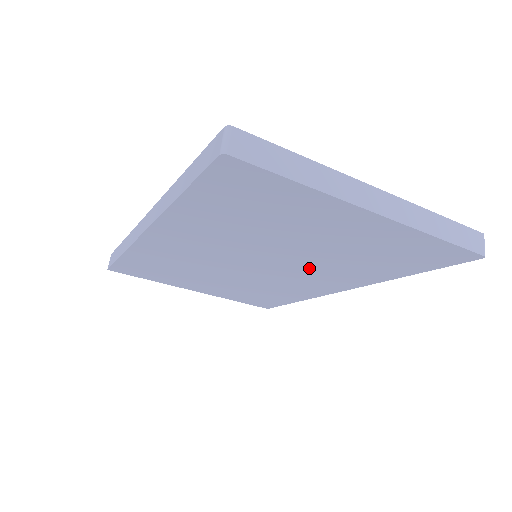
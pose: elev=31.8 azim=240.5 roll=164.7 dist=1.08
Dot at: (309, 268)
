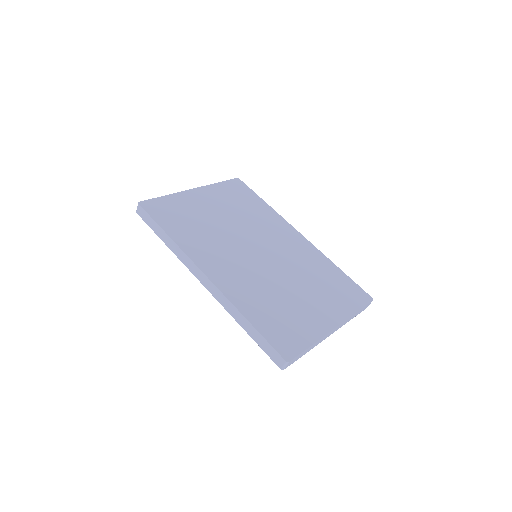
Dot at: occluded
